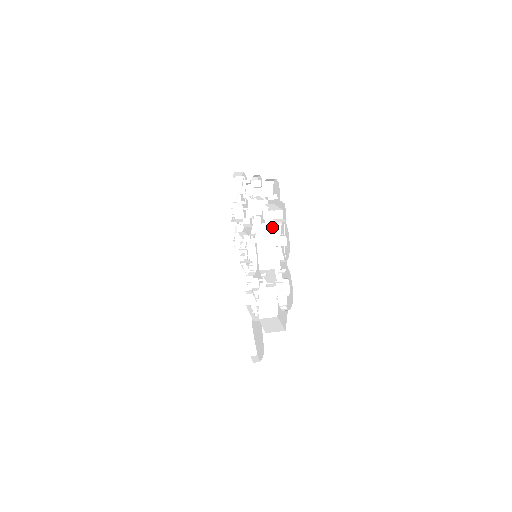
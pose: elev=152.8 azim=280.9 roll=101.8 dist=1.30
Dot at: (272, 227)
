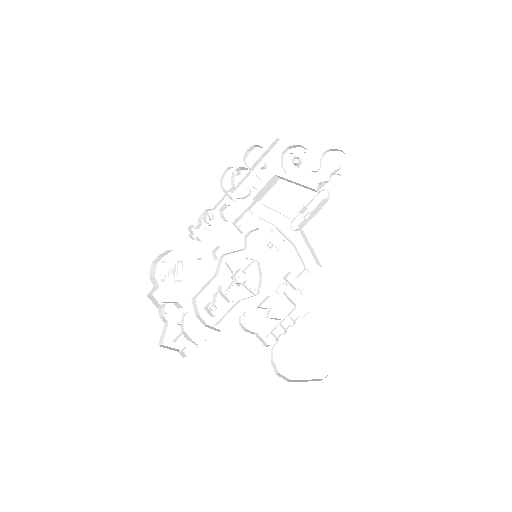
Dot at: occluded
